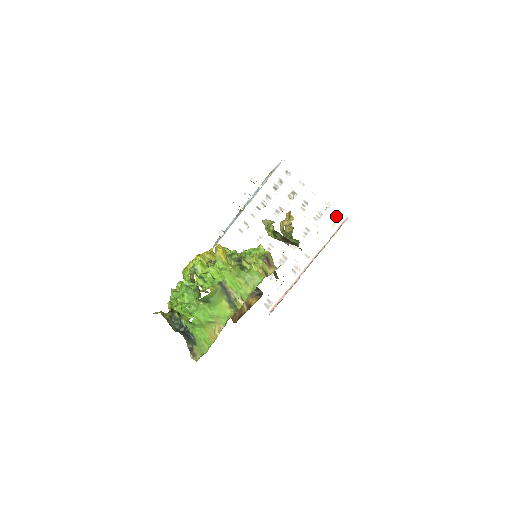
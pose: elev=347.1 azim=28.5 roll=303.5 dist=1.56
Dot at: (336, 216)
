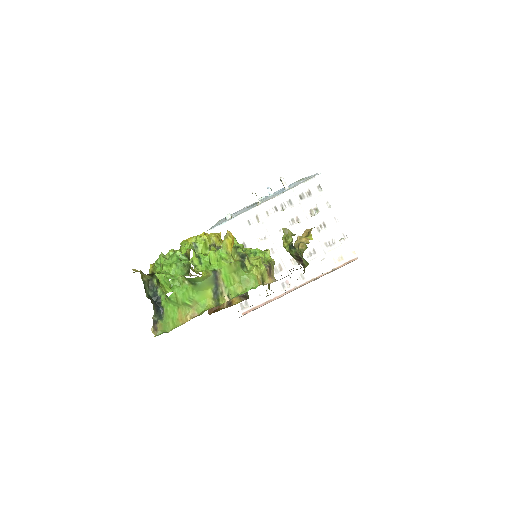
Dot at: (347, 251)
